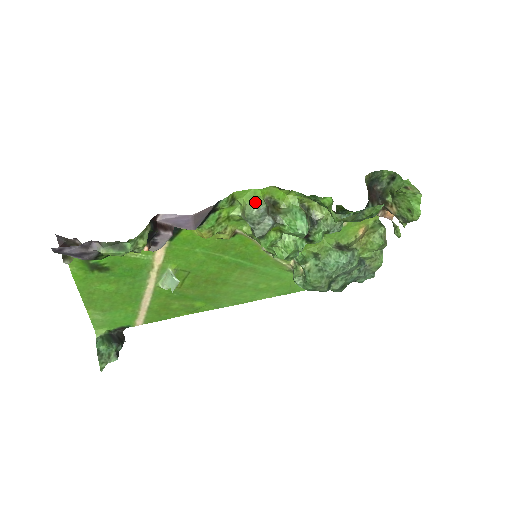
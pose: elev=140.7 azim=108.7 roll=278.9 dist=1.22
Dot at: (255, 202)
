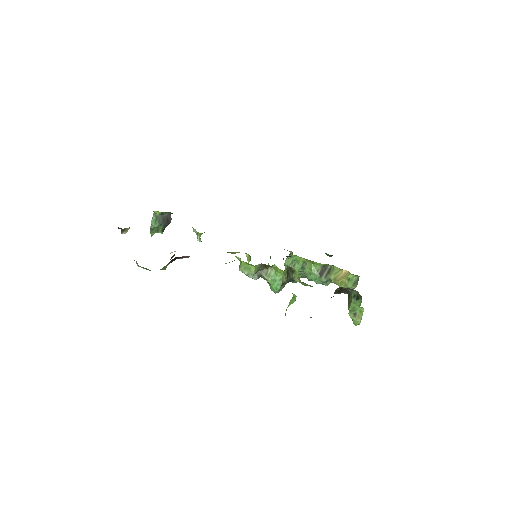
Dot at: (248, 269)
